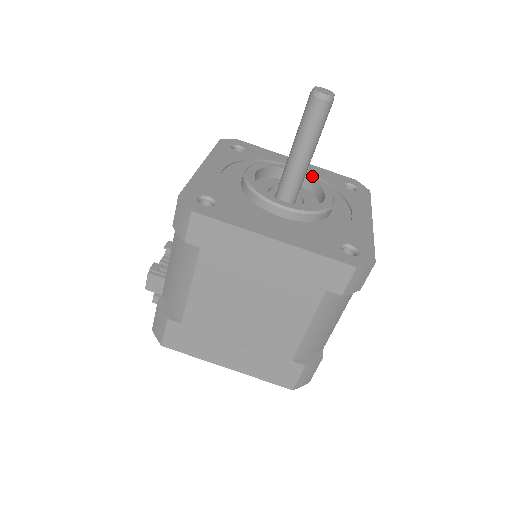
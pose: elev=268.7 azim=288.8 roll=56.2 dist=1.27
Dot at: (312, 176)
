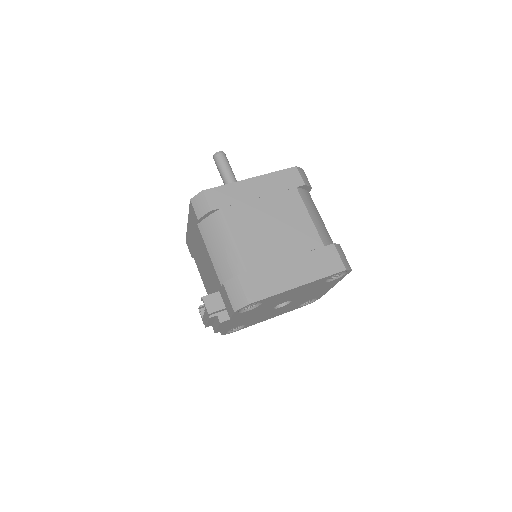
Dot at: occluded
